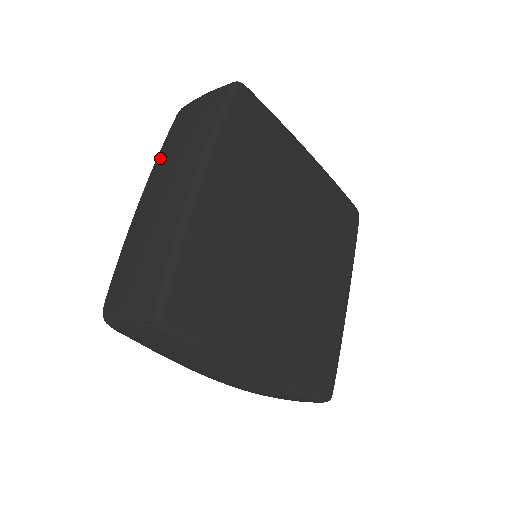
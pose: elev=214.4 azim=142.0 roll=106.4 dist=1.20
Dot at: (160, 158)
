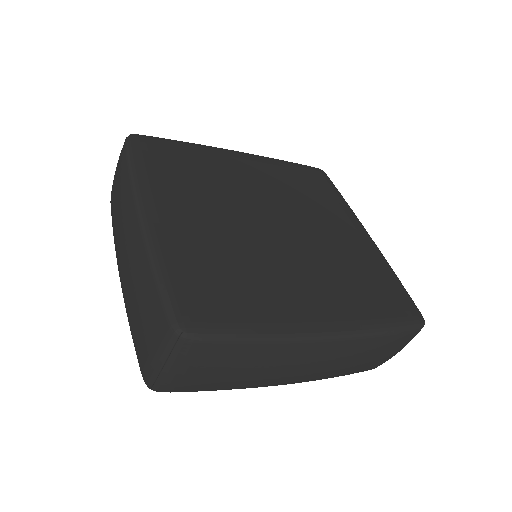
Dot at: (114, 236)
